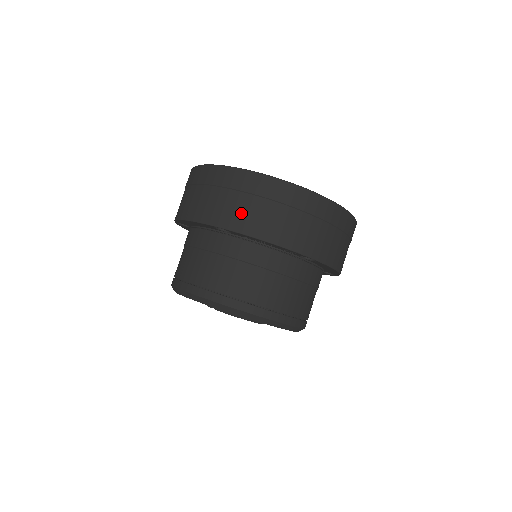
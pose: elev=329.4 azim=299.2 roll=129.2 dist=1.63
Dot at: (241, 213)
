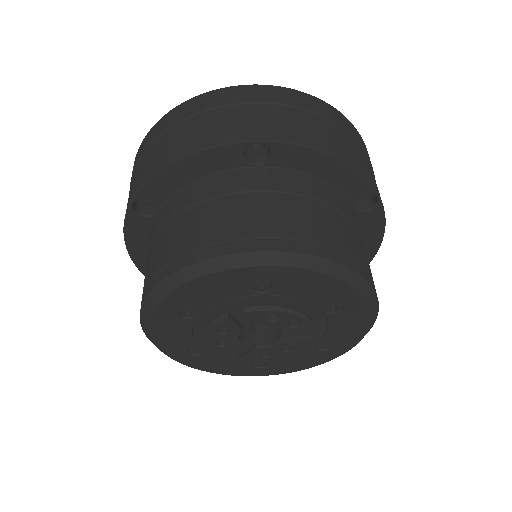
Dot at: (285, 123)
